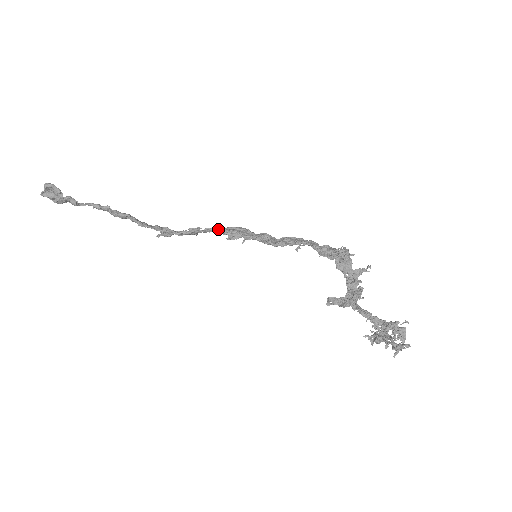
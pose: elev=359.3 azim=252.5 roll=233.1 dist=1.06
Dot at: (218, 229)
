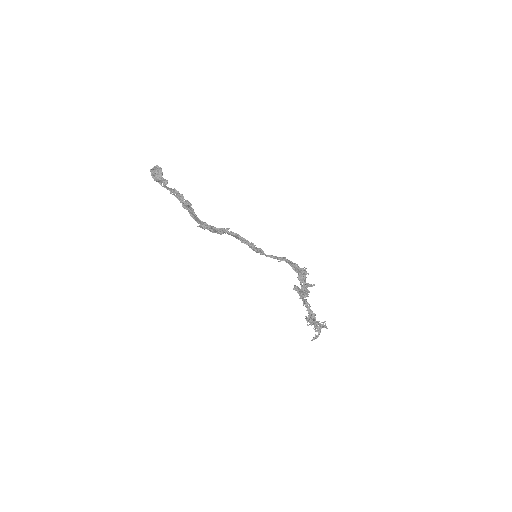
Dot at: (238, 234)
